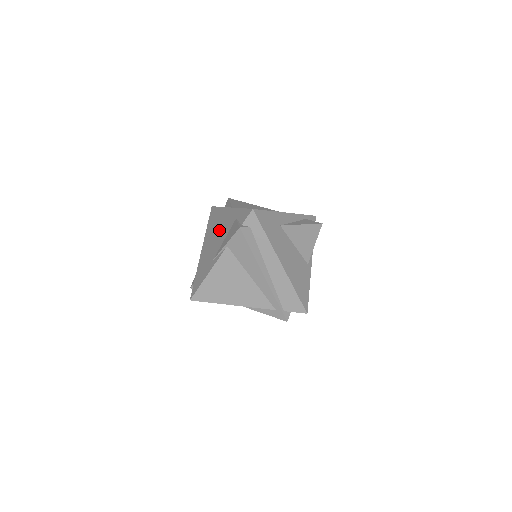
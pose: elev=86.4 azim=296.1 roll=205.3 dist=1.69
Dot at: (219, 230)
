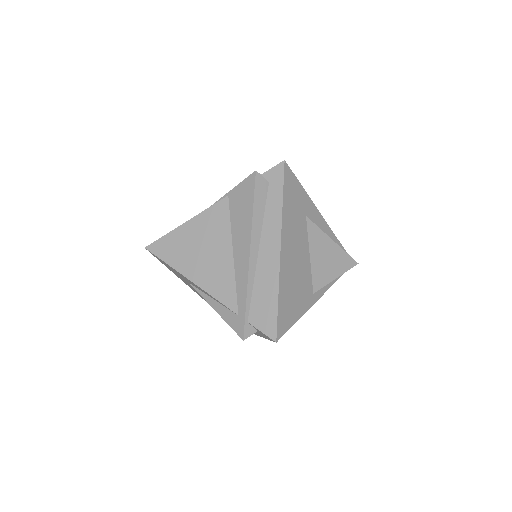
Dot at: occluded
